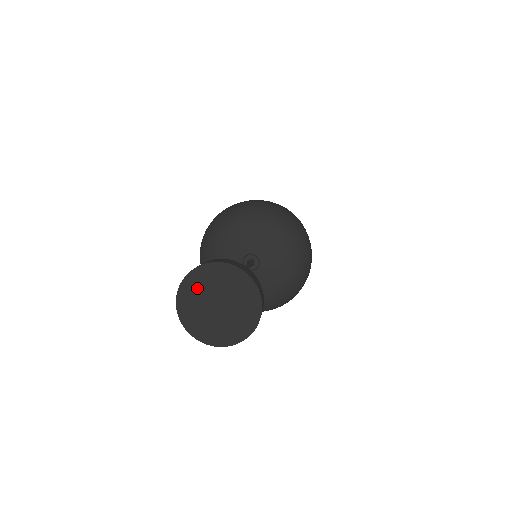
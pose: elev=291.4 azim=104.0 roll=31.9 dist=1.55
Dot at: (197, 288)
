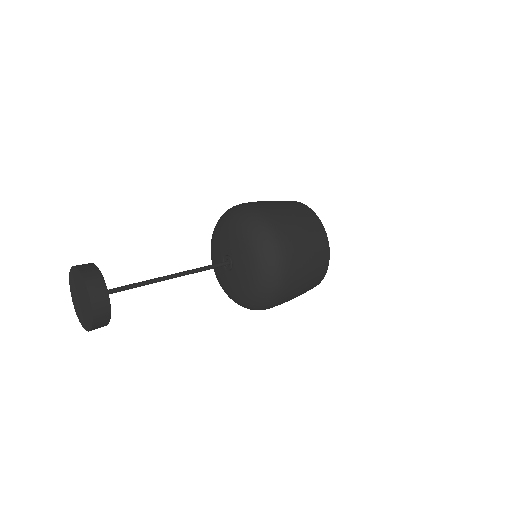
Dot at: (74, 280)
